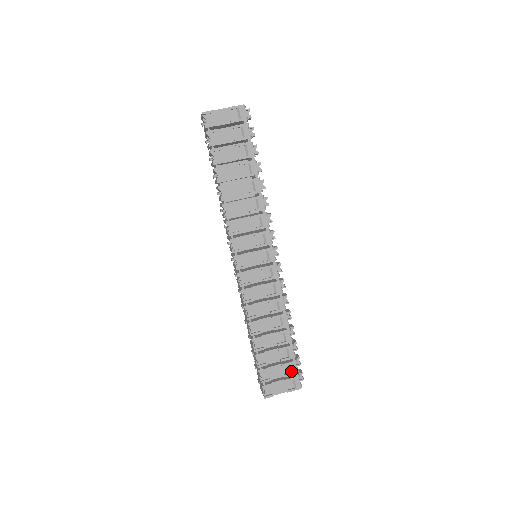
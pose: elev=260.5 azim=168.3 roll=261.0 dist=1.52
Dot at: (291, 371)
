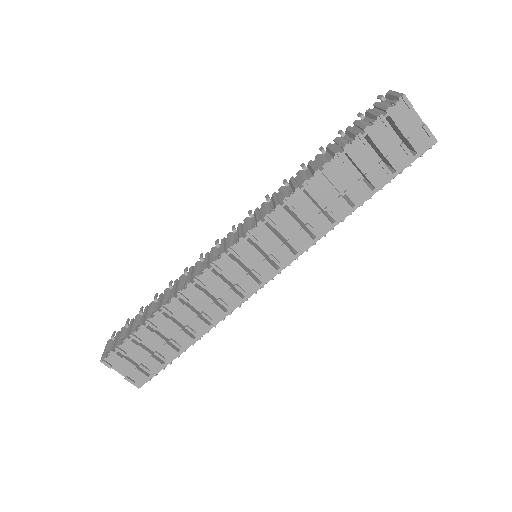
Dot at: (151, 368)
